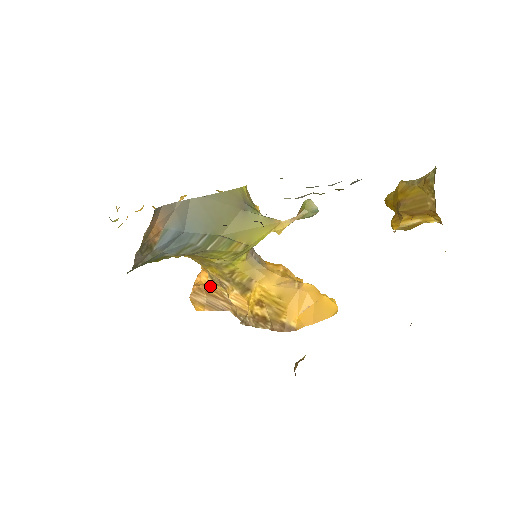
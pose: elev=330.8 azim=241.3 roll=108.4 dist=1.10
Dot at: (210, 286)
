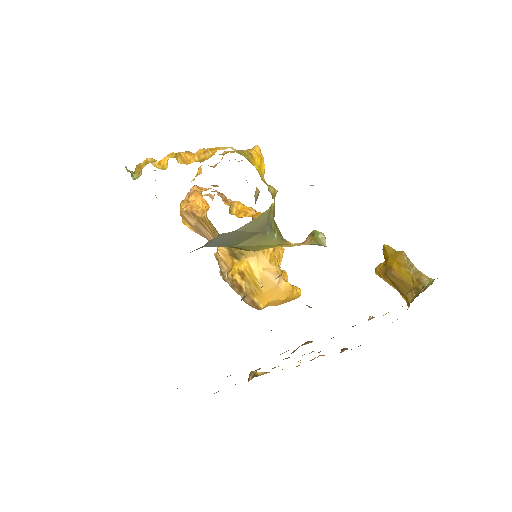
Dot at: (203, 218)
